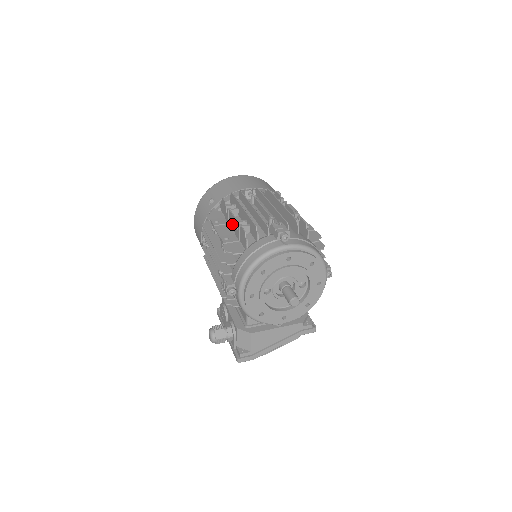
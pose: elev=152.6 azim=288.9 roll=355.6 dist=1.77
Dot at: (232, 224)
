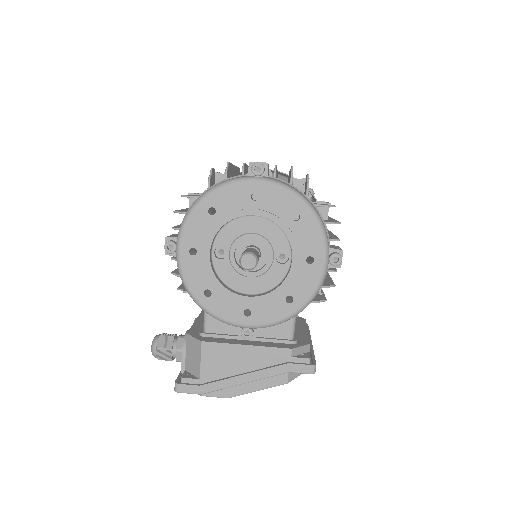
Dot at: occluded
